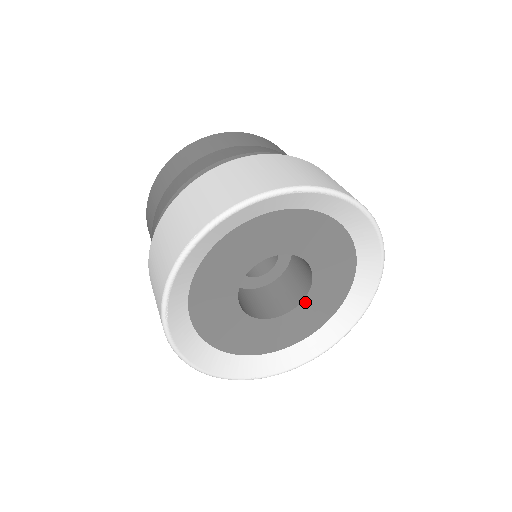
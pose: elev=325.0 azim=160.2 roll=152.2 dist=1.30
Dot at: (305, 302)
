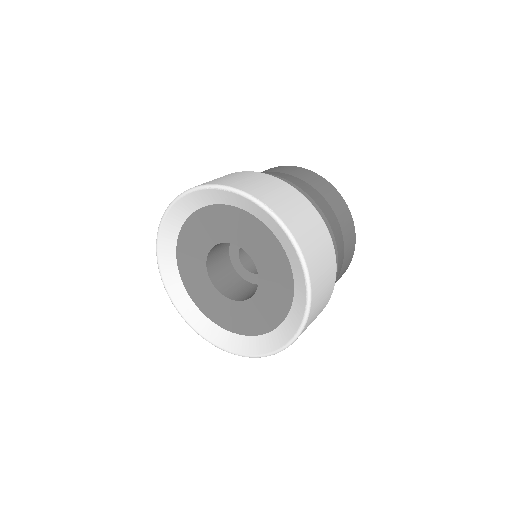
Dot at: (258, 294)
